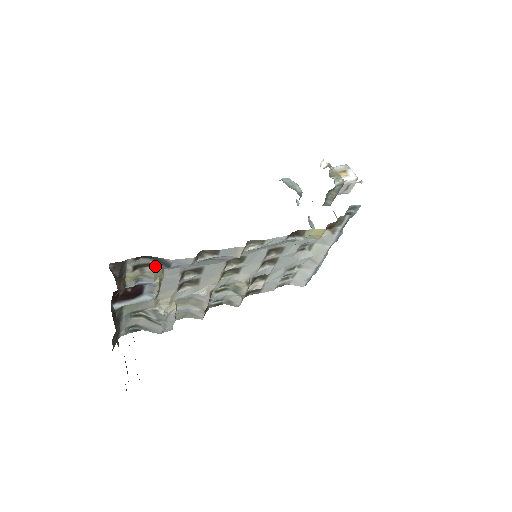
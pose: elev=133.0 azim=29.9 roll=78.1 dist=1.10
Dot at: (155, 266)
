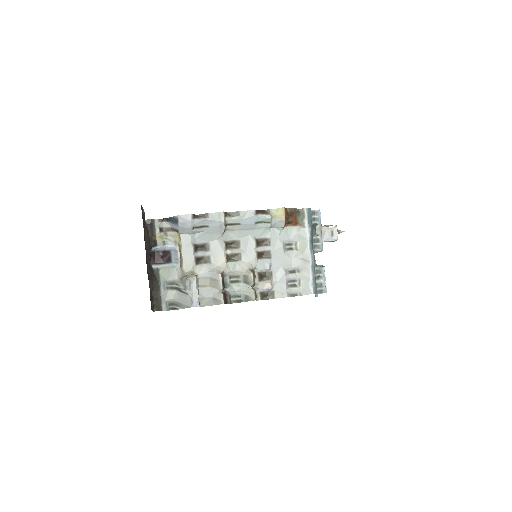
Dot at: (173, 231)
